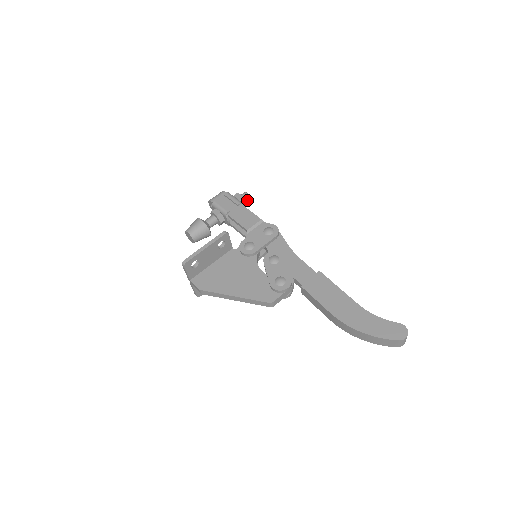
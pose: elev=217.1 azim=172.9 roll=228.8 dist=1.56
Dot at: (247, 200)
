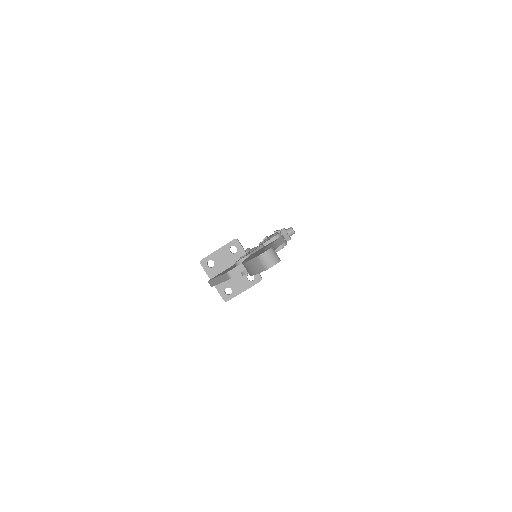
Dot at: (290, 232)
